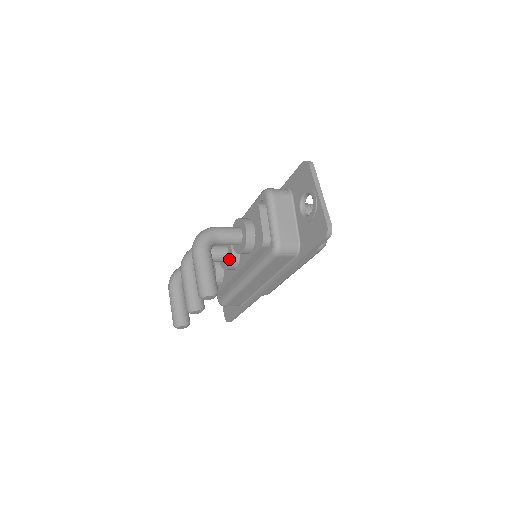
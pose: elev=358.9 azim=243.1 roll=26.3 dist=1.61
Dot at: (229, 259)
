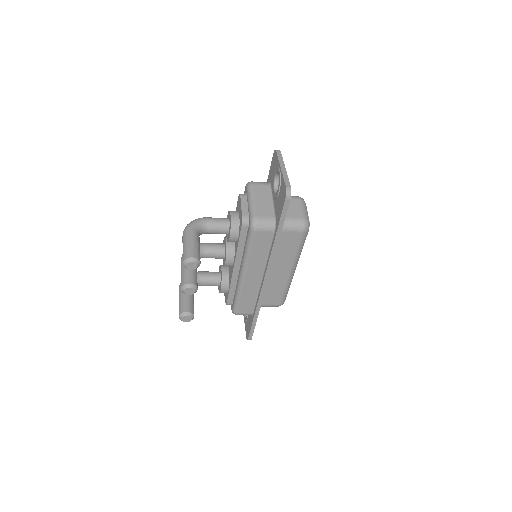
Dot at: (225, 253)
